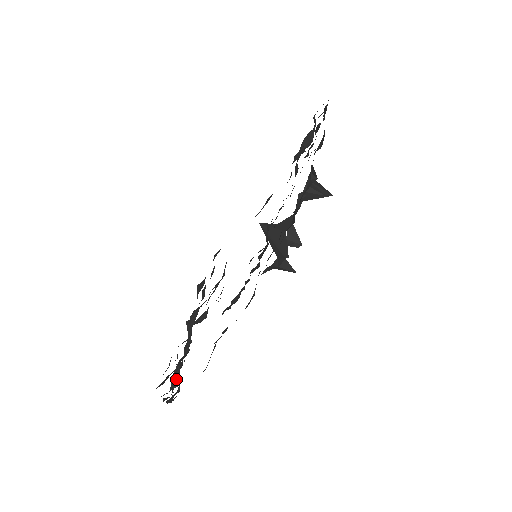
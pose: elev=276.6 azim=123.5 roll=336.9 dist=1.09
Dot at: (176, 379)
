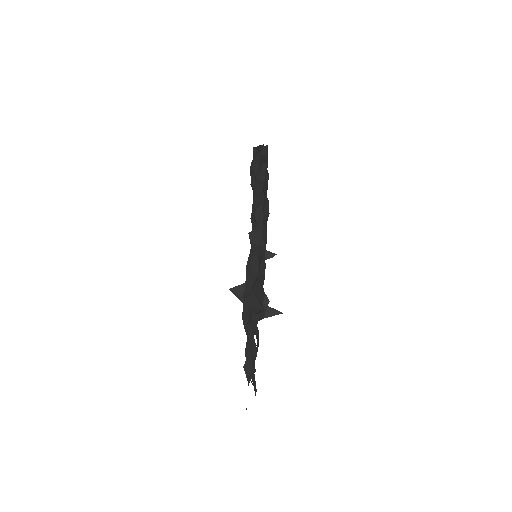
Dot at: (257, 310)
